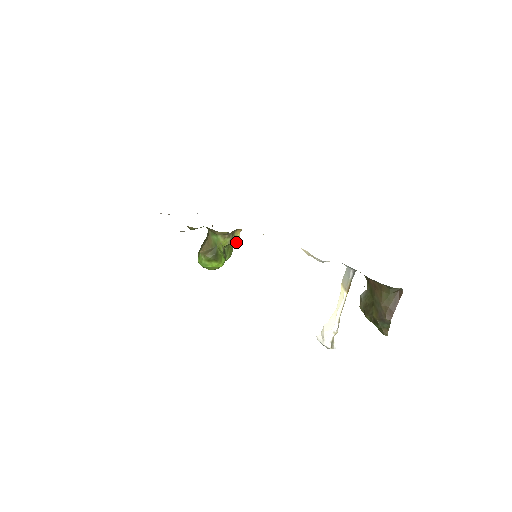
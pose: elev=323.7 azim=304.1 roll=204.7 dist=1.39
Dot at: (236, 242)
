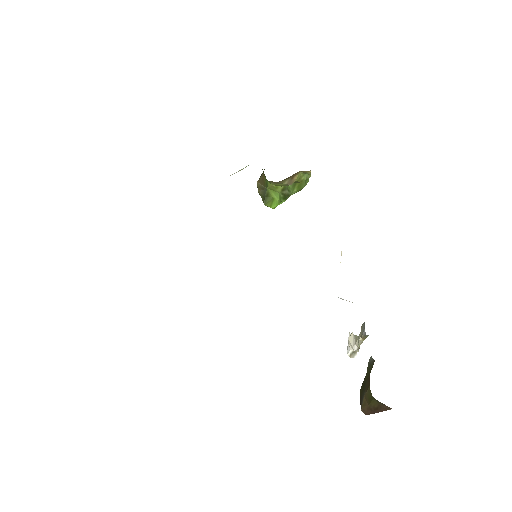
Dot at: (308, 177)
